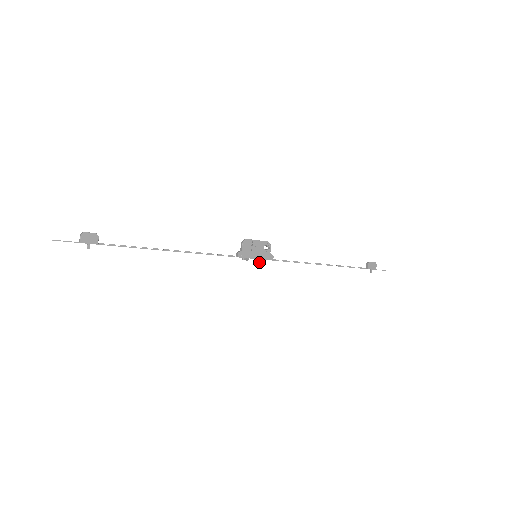
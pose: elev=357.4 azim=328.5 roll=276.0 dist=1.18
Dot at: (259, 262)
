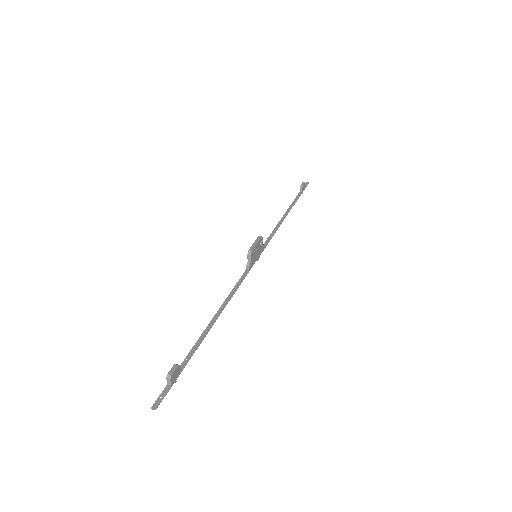
Dot at: (258, 259)
